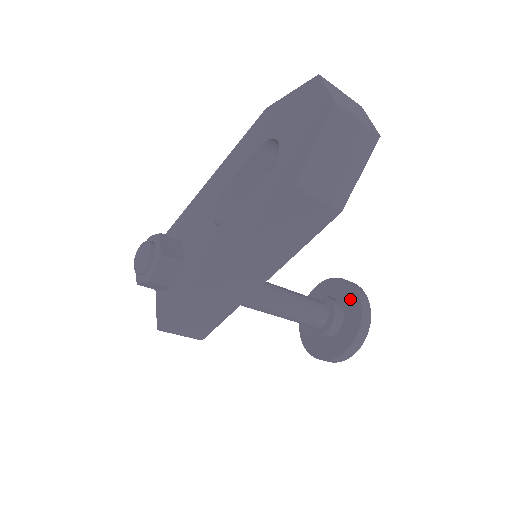
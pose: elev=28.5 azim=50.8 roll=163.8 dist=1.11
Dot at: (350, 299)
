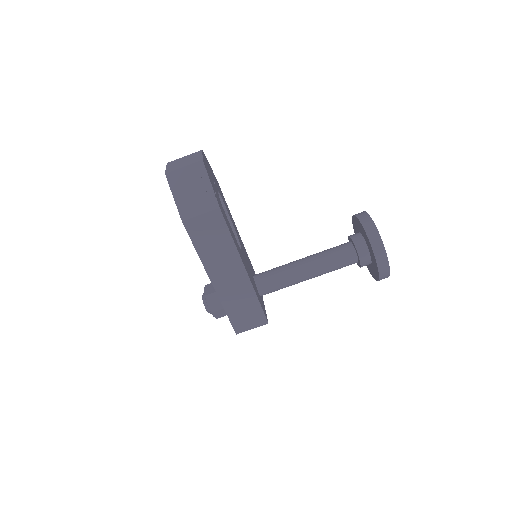
Dot at: (359, 226)
